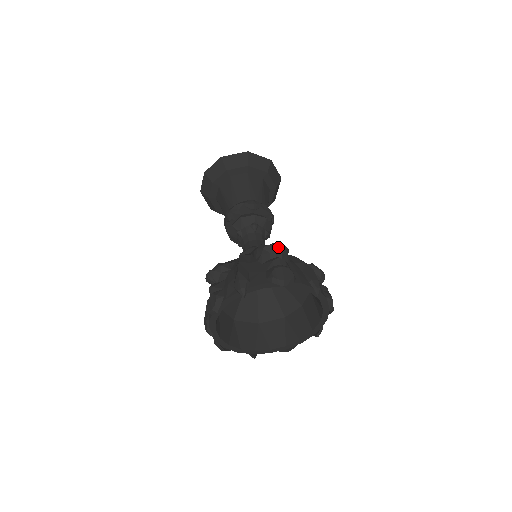
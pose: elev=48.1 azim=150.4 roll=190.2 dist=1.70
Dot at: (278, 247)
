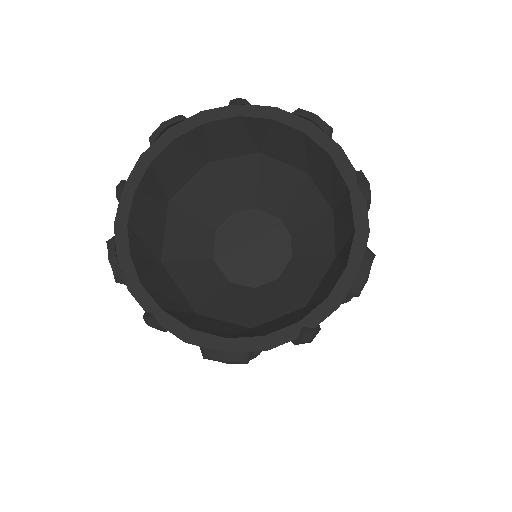
Dot at: occluded
